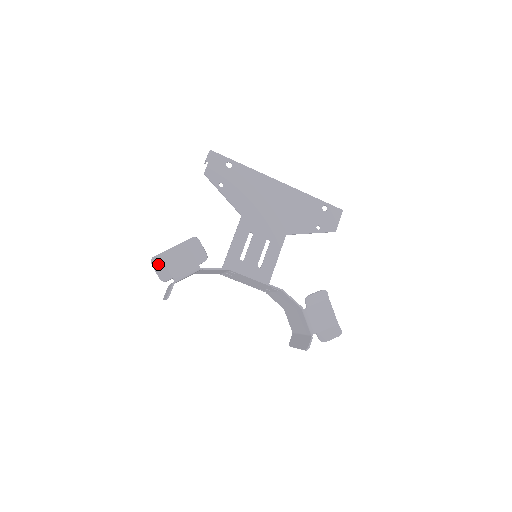
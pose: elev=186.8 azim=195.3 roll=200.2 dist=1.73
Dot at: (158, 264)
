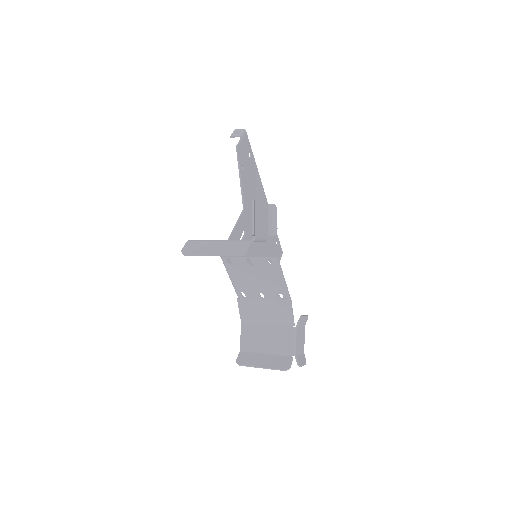
Dot at: (254, 211)
